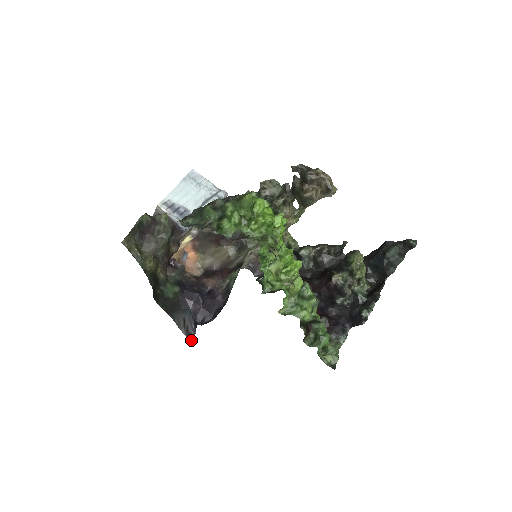
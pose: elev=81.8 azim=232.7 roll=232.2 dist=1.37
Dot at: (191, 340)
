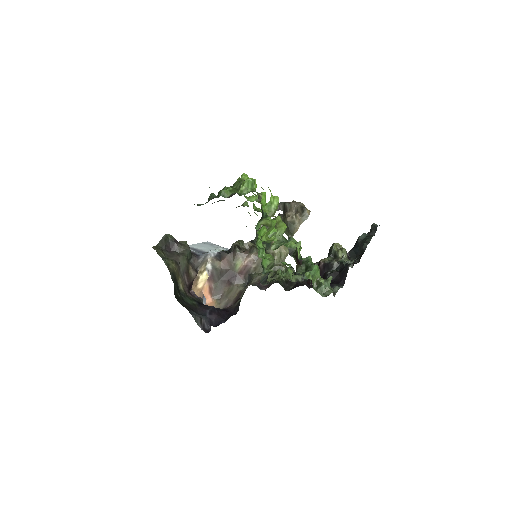
Dot at: occluded
